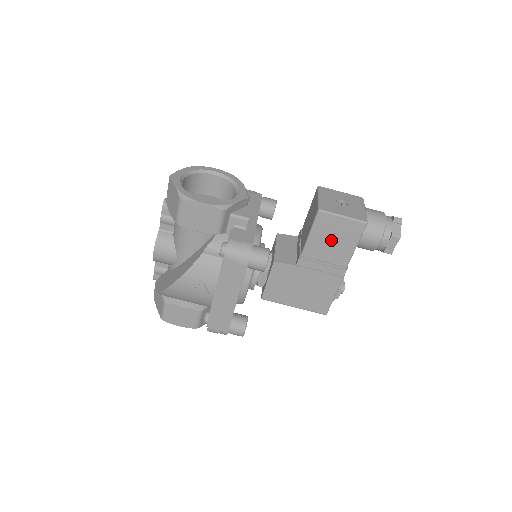
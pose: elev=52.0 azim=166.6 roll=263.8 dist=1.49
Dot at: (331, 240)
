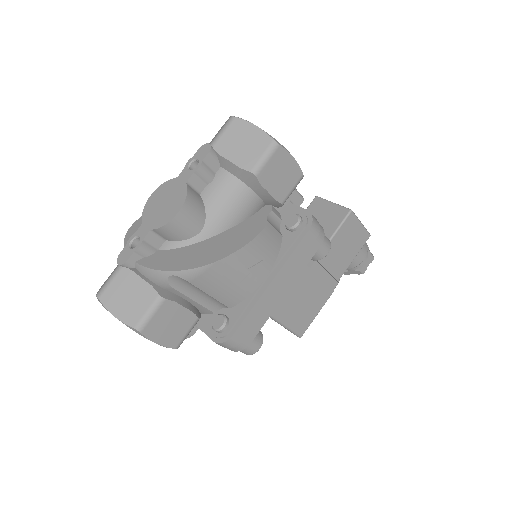
Dot at: (344, 246)
